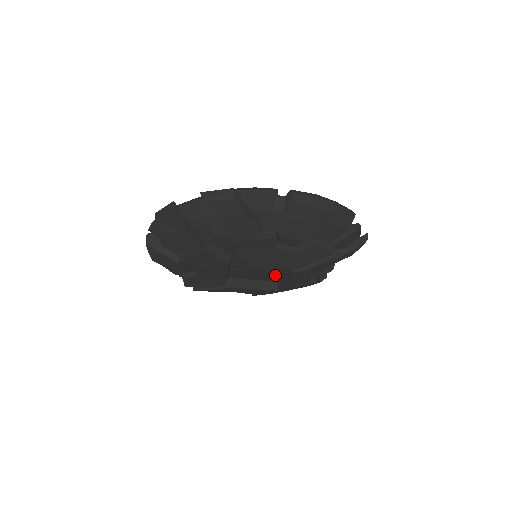
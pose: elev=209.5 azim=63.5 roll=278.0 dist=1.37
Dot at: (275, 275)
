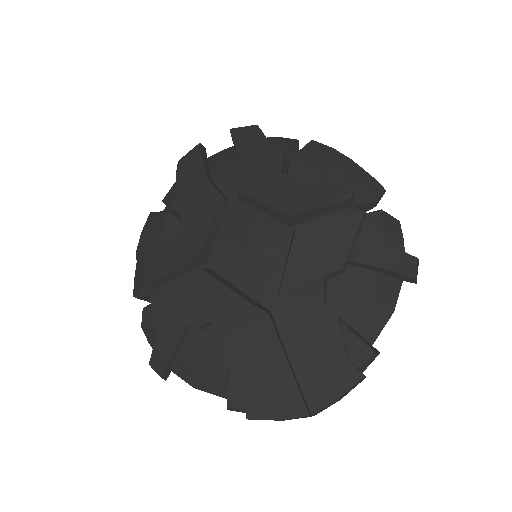
Dot at: (272, 285)
